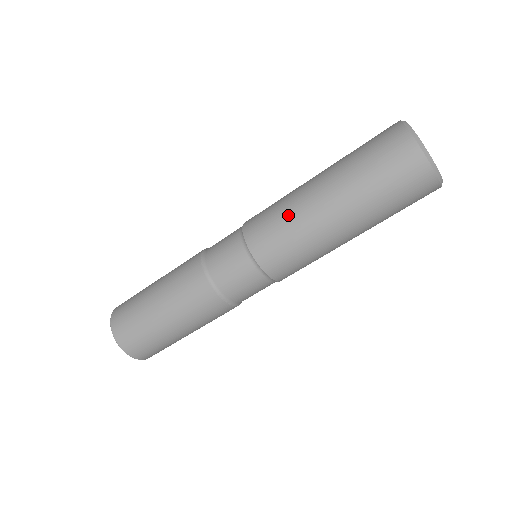
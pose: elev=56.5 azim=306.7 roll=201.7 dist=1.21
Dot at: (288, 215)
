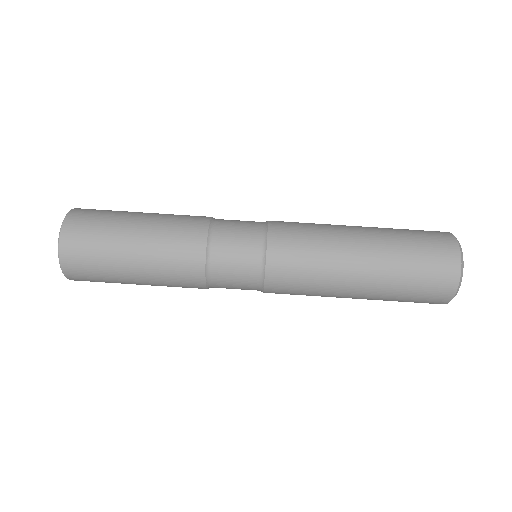
Dot at: (322, 241)
